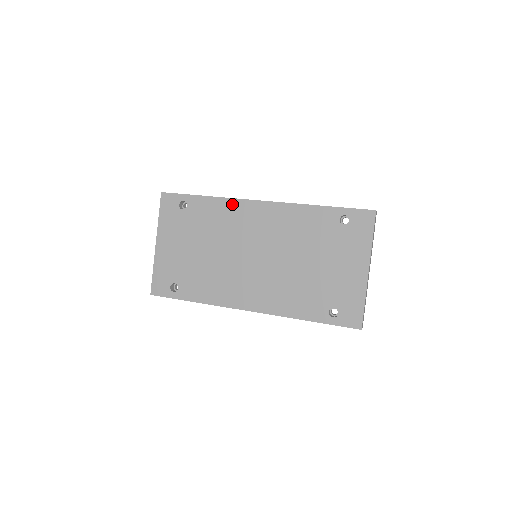
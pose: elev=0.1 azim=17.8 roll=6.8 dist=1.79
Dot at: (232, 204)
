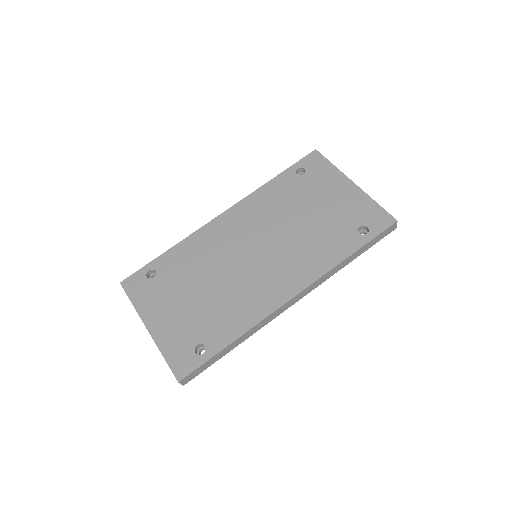
Dot at: (199, 235)
